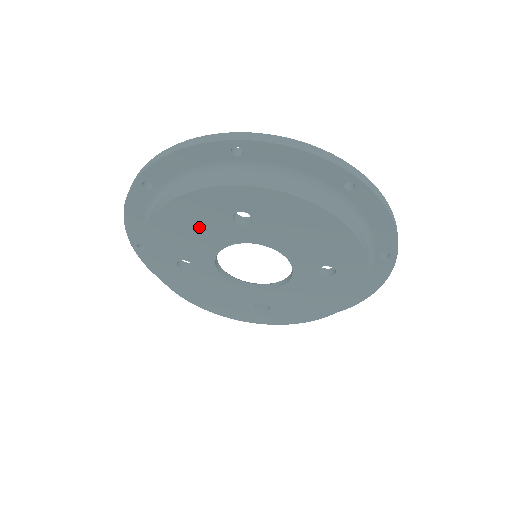
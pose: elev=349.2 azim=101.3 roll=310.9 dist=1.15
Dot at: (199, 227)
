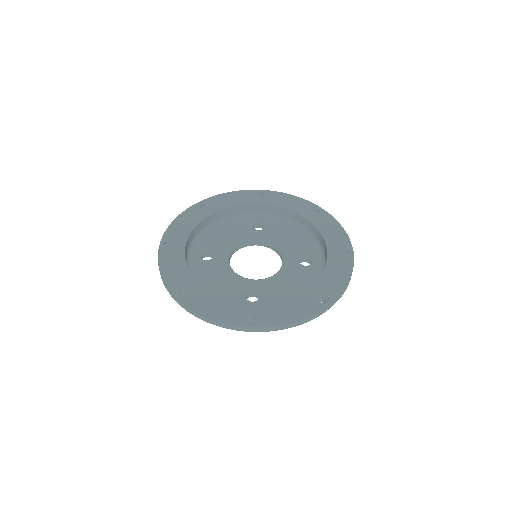
Dot at: occluded
